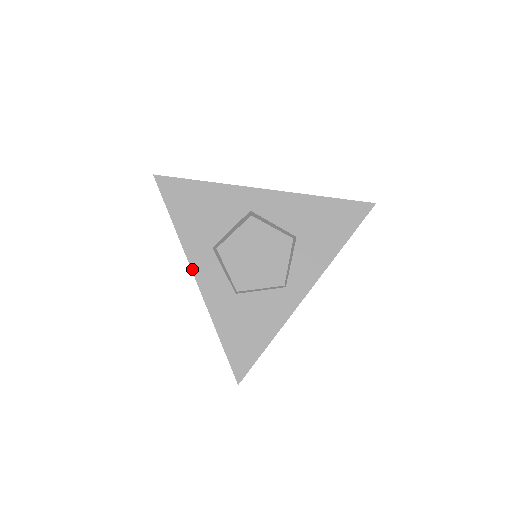
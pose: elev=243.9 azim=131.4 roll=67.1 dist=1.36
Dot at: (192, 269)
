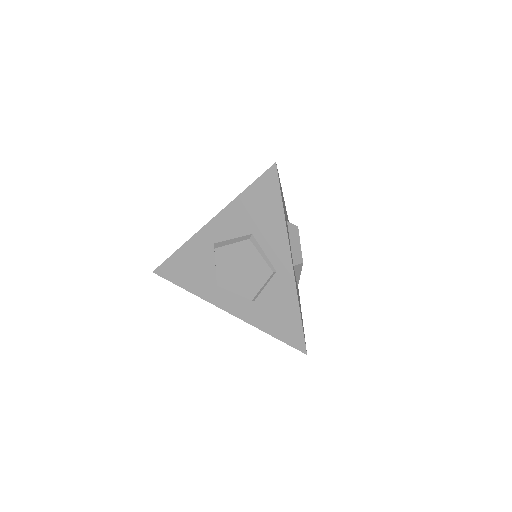
Dot at: (219, 307)
